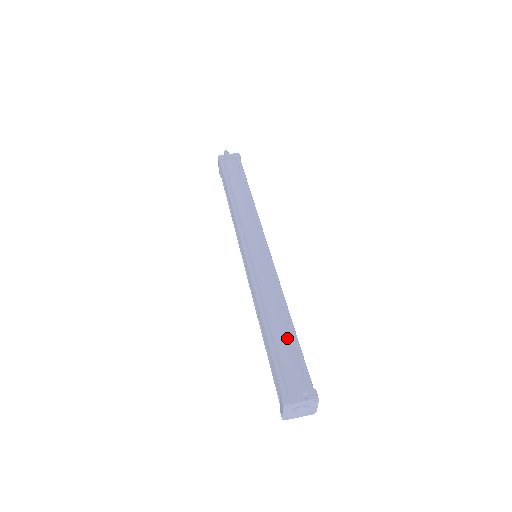
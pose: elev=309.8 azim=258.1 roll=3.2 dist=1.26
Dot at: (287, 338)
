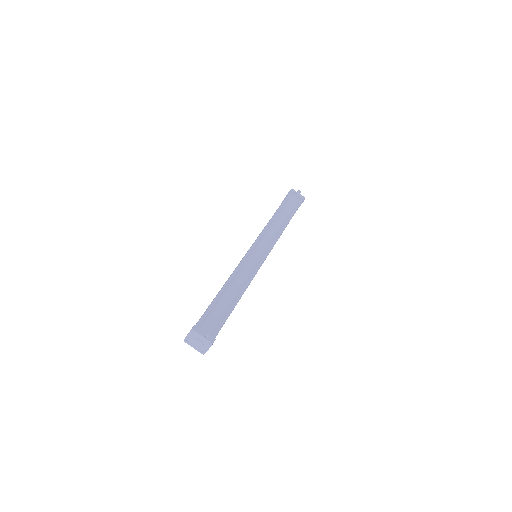
Dot at: (228, 305)
